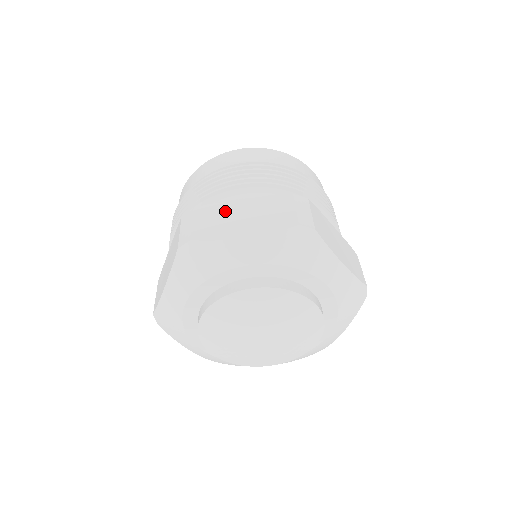
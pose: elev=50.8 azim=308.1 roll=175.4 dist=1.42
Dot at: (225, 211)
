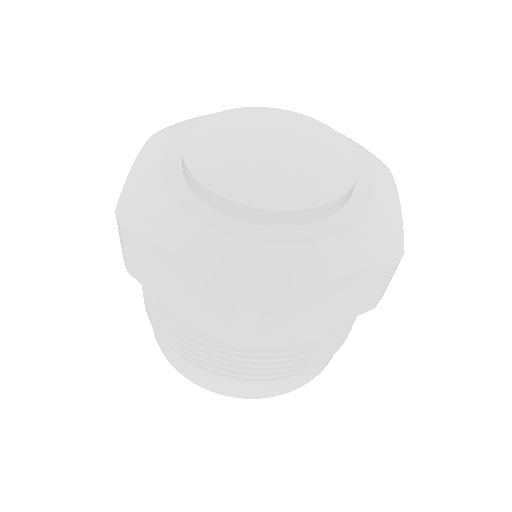
Dot at: occluded
